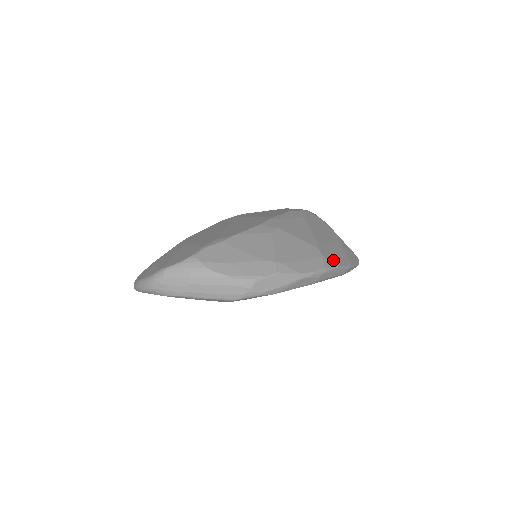
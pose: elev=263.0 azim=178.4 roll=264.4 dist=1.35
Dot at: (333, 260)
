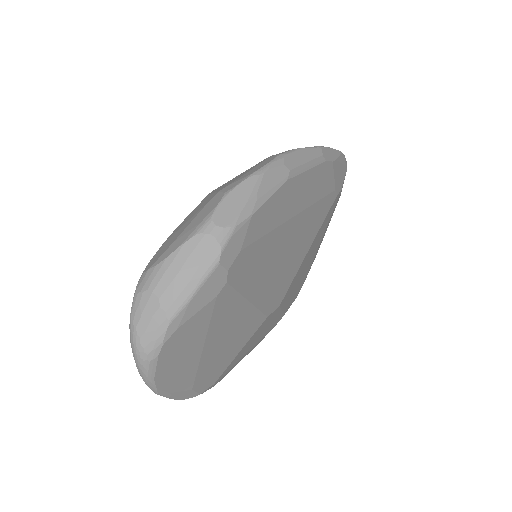
Dot at: occluded
